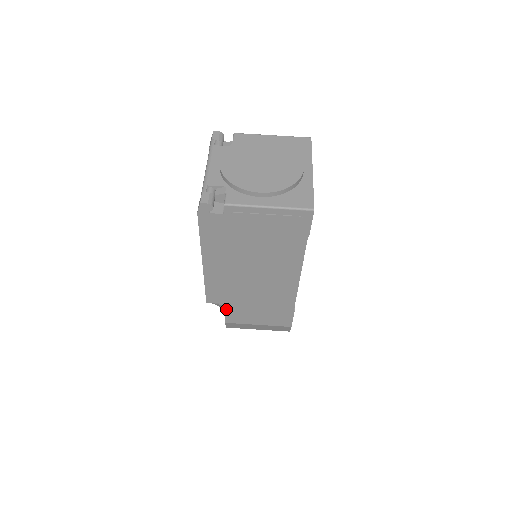
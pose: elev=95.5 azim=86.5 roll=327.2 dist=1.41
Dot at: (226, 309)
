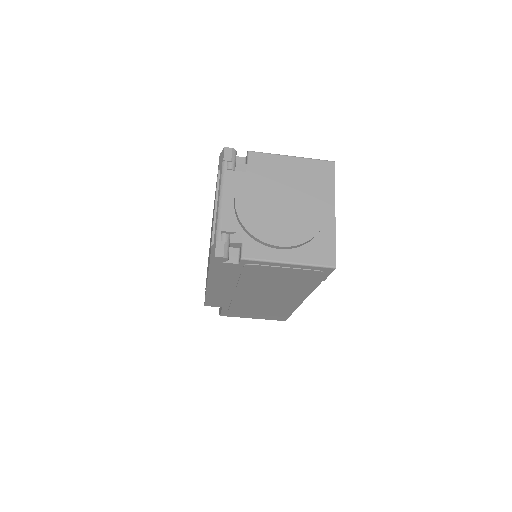
Dot at: (223, 310)
